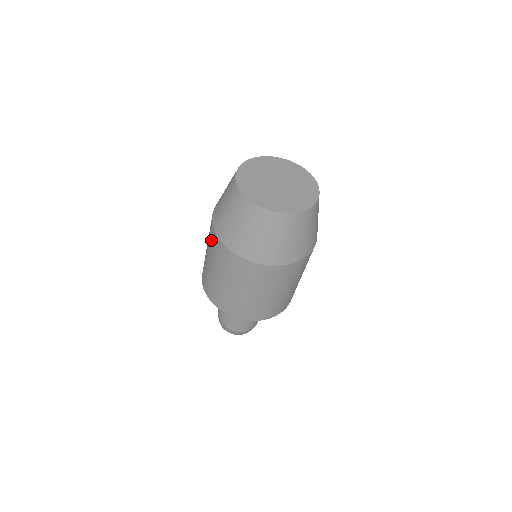
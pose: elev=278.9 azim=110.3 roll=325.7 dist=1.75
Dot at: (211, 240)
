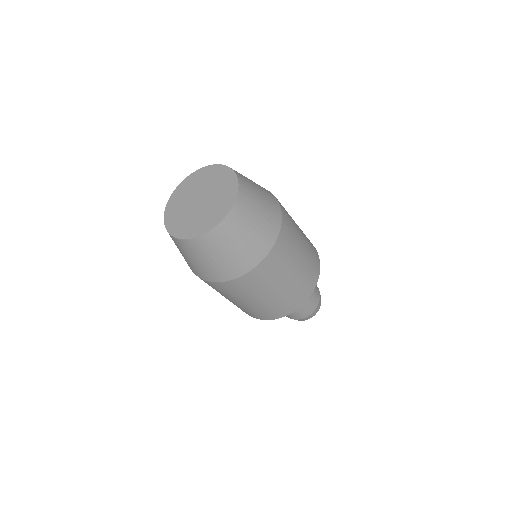
Dot at: (209, 285)
